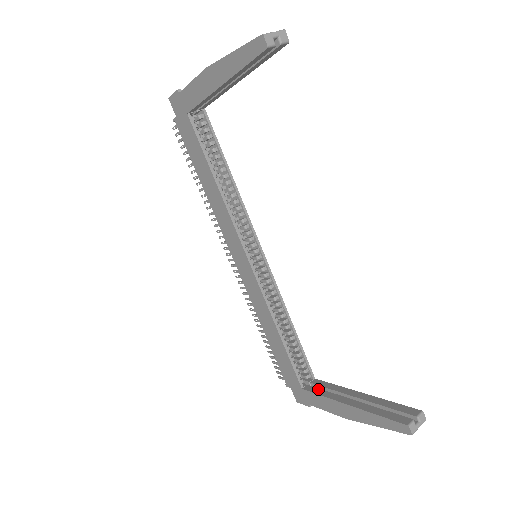
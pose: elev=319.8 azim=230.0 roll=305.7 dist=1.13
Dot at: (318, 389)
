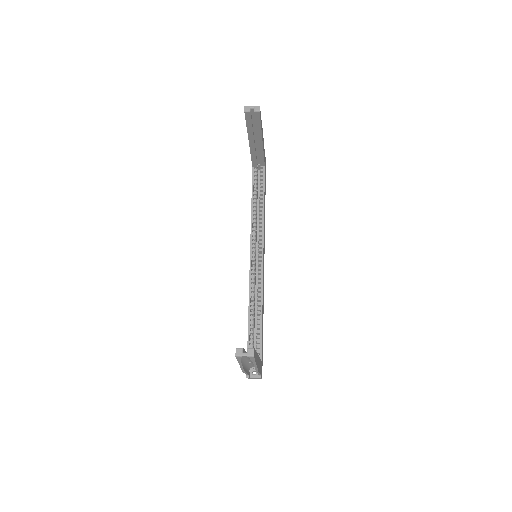
Dot at: occluded
